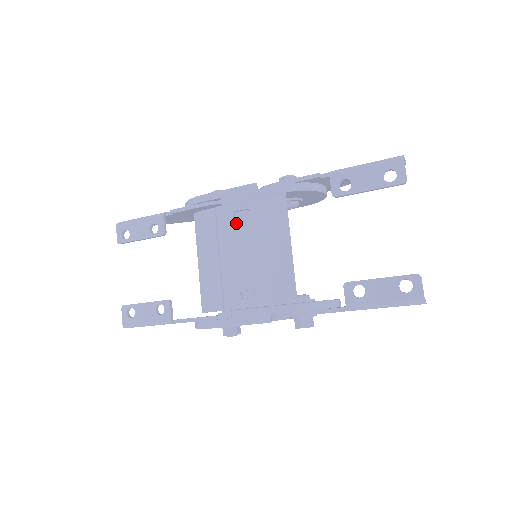
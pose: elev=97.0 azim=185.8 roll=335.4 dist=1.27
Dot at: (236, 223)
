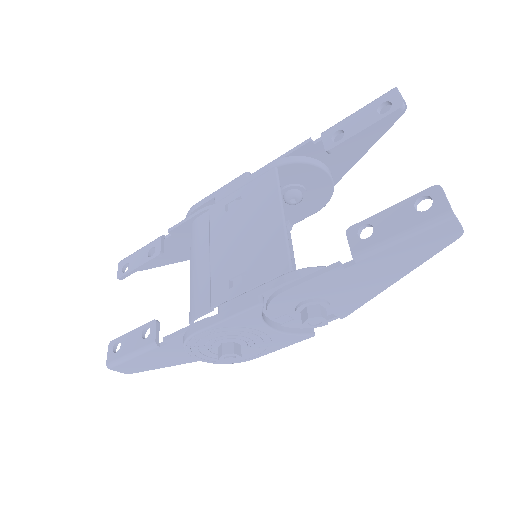
Dot at: (228, 214)
